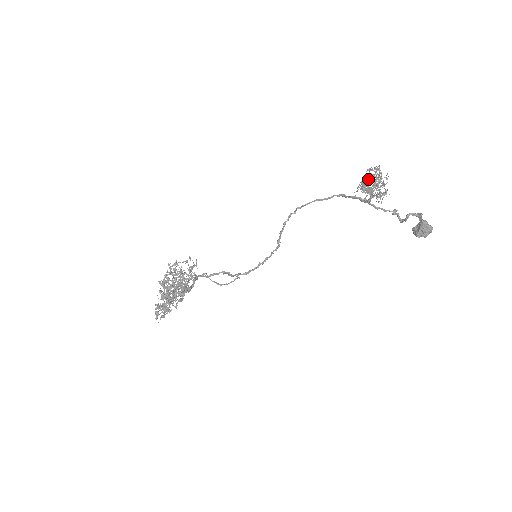
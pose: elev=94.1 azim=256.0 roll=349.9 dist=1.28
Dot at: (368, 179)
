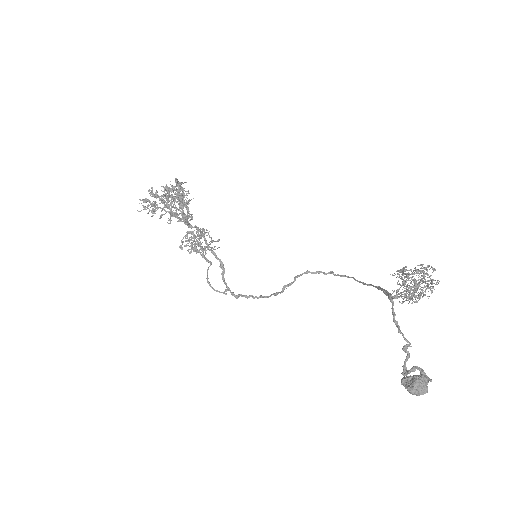
Dot at: (415, 279)
